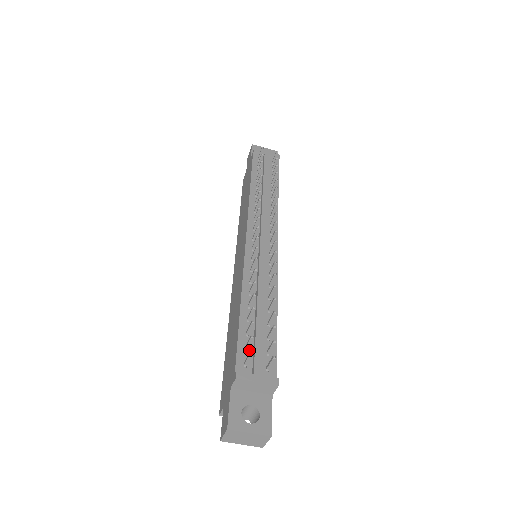
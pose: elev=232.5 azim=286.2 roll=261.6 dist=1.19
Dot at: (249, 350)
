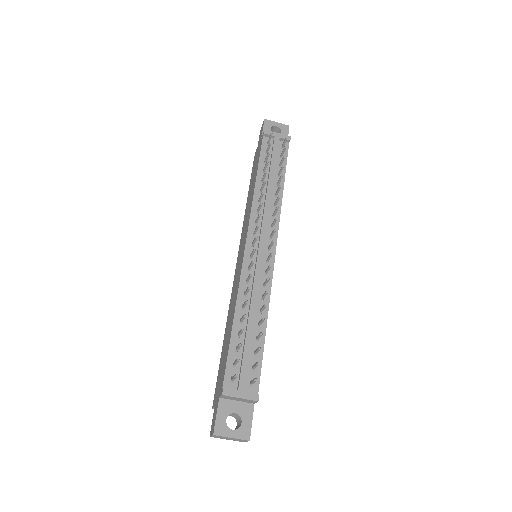
Dot at: (237, 366)
